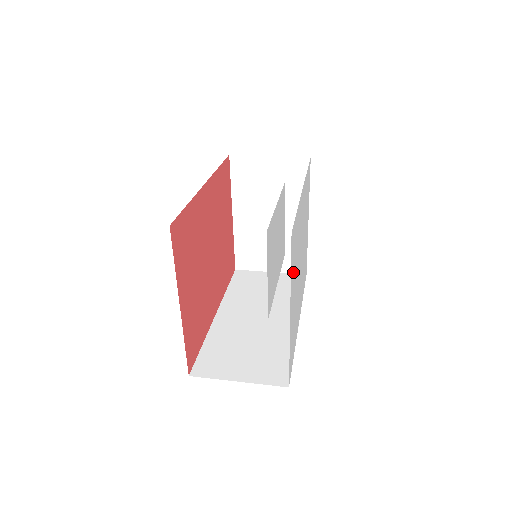
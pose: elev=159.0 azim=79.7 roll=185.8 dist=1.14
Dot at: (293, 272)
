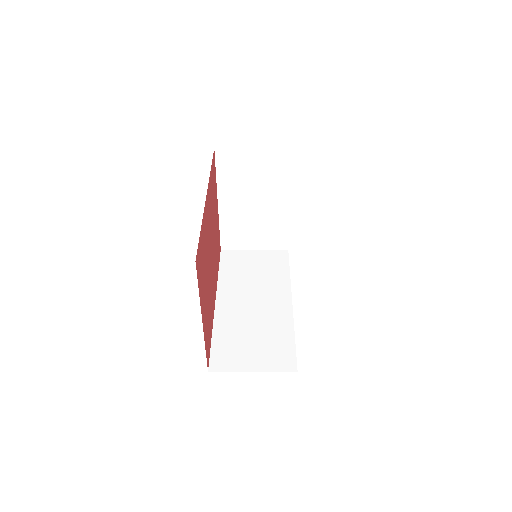
Dot at: occluded
